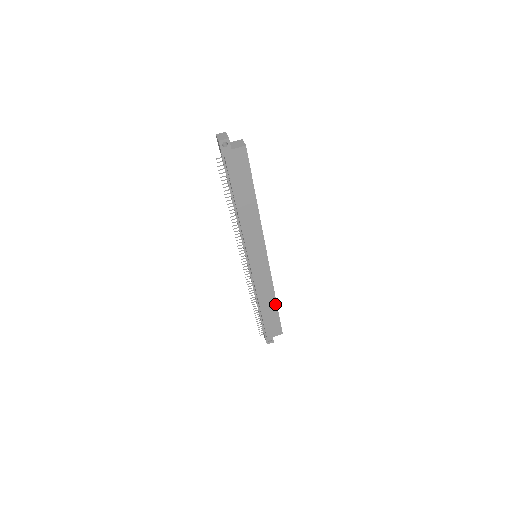
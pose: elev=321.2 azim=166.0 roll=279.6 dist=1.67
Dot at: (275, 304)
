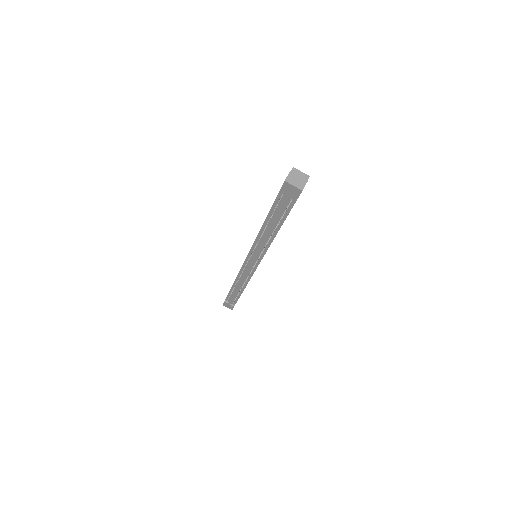
Dot at: occluded
